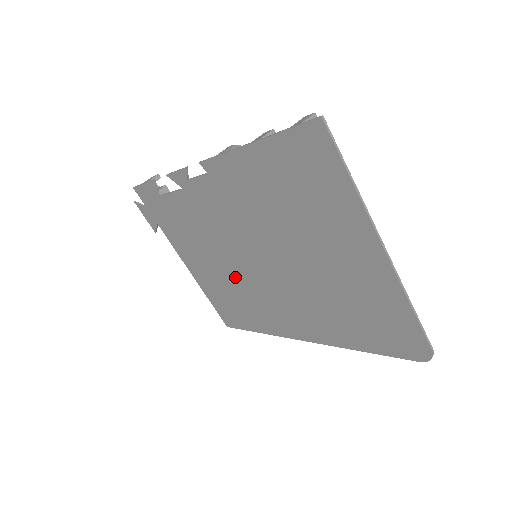
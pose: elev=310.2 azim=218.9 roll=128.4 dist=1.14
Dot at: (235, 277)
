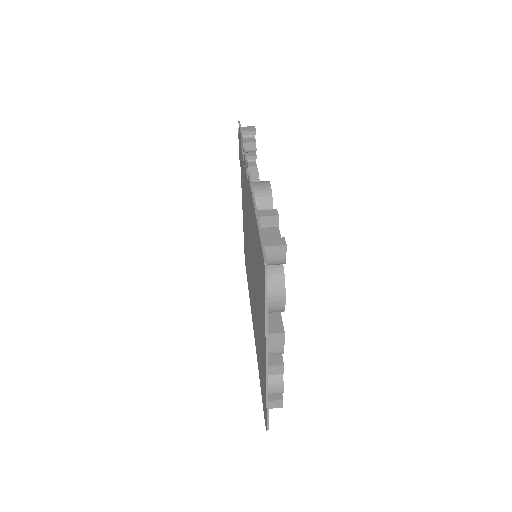
Dot at: occluded
